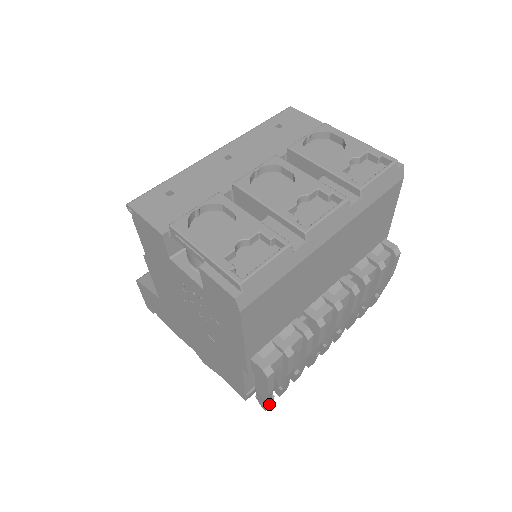
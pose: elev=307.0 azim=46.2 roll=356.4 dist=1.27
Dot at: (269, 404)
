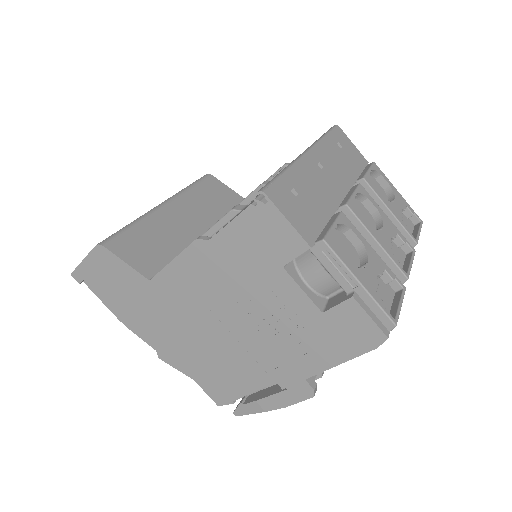
Dot at: occluded
